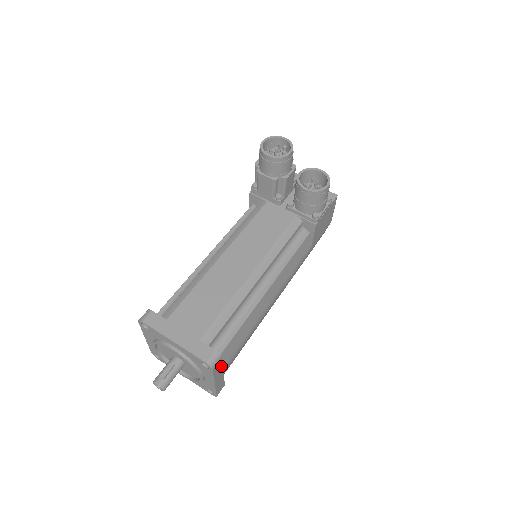
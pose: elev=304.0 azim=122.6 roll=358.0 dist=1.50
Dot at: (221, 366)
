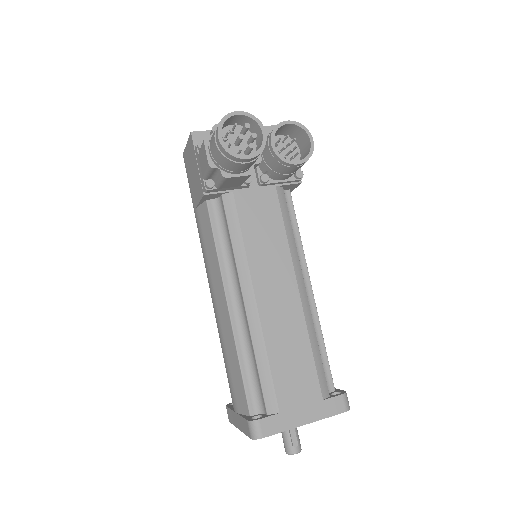
Dot at: occluded
